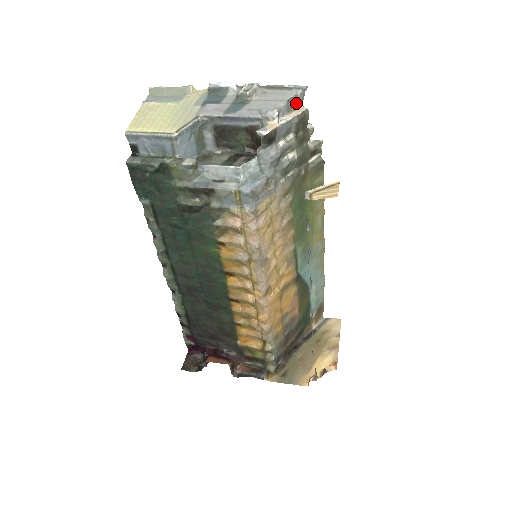
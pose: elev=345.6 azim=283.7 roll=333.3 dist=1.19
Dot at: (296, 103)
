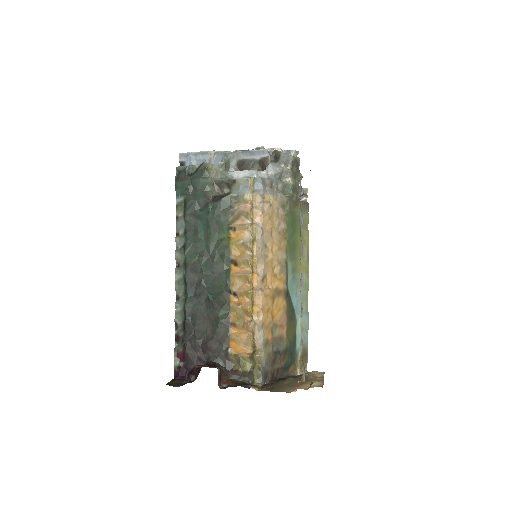
Dot at: occluded
